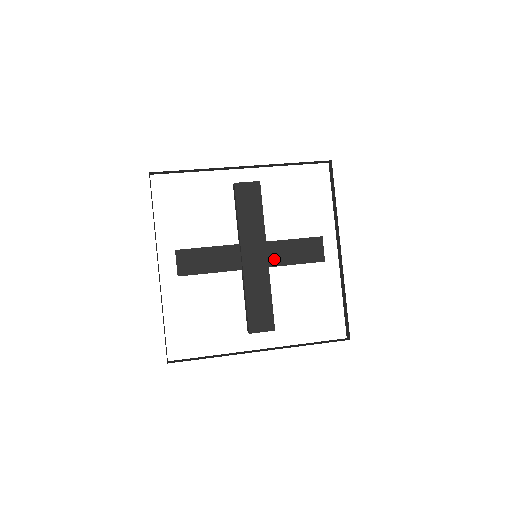
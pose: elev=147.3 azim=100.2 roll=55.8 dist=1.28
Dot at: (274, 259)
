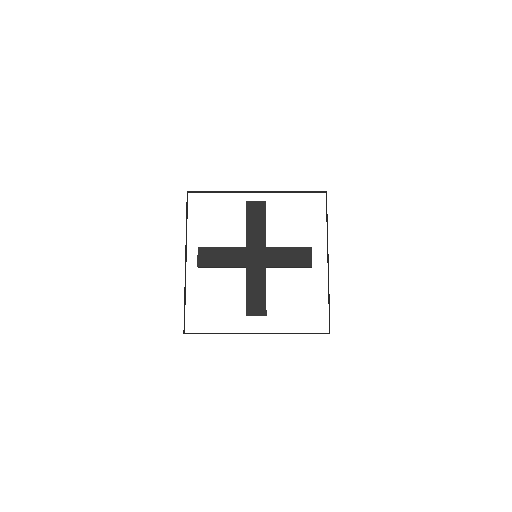
Dot at: (272, 261)
